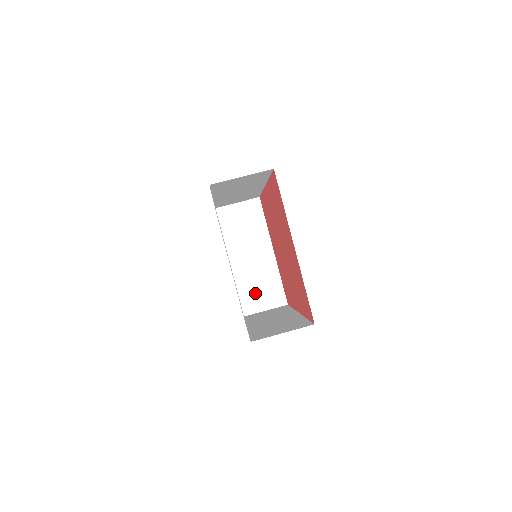
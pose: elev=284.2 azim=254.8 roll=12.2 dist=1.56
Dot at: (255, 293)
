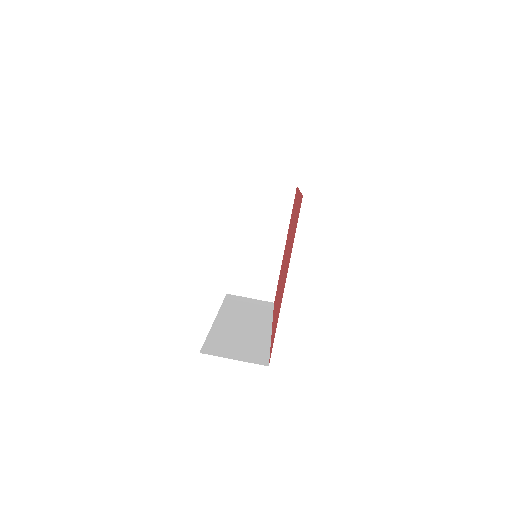
Dot at: (248, 277)
